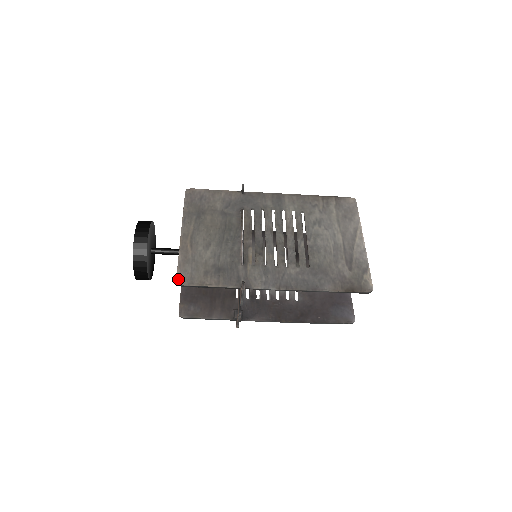
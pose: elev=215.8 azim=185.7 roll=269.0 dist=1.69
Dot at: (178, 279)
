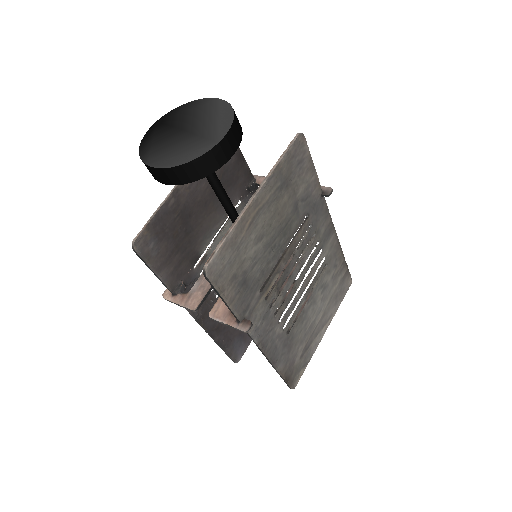
Dot at: (211, 265)
